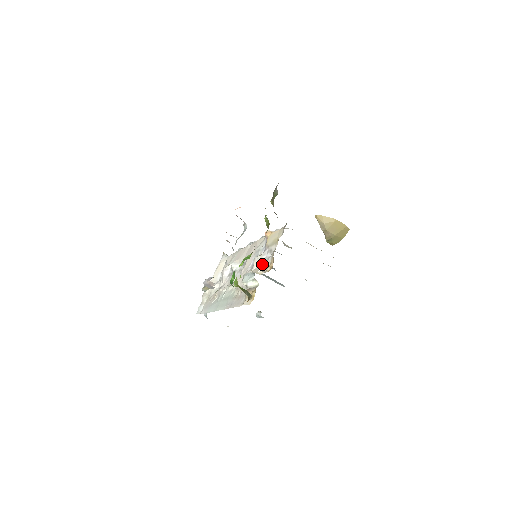
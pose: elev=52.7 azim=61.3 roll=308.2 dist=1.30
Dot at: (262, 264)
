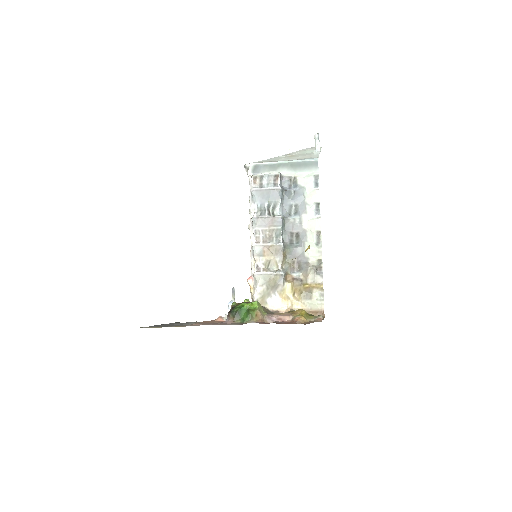
Dot at: occluded
